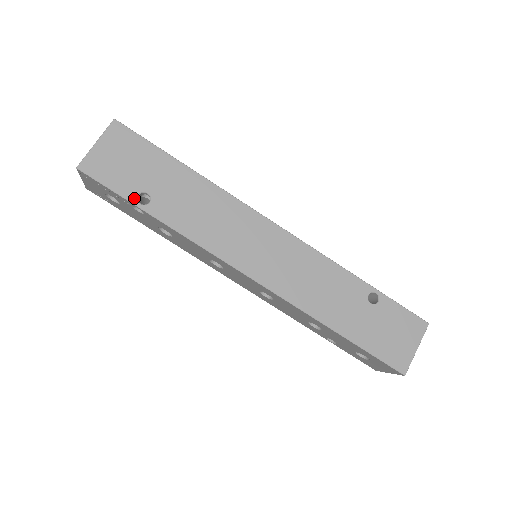
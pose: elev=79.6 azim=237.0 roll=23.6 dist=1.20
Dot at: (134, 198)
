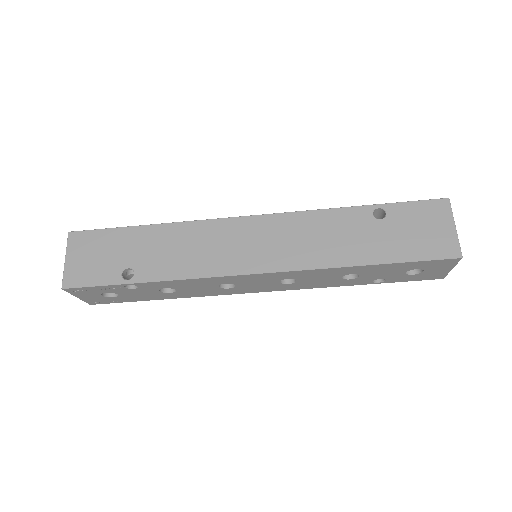
Dot at: (120, 279)
